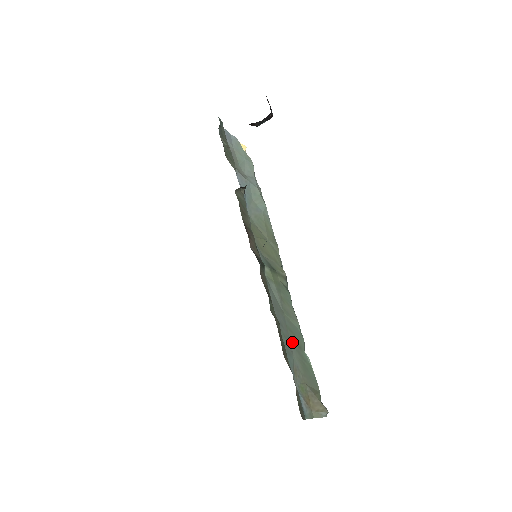
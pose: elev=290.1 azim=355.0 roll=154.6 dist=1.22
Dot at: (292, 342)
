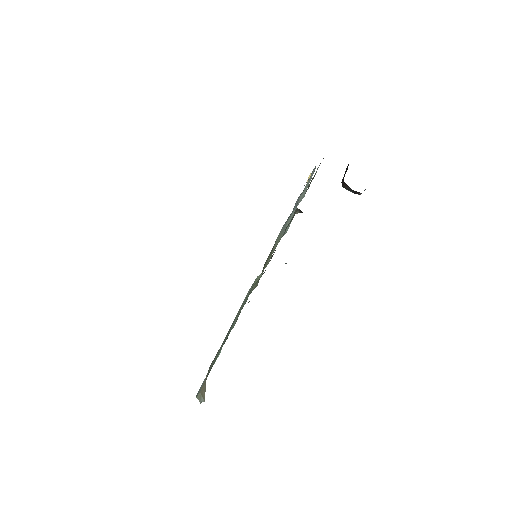
Dot at: occluded
